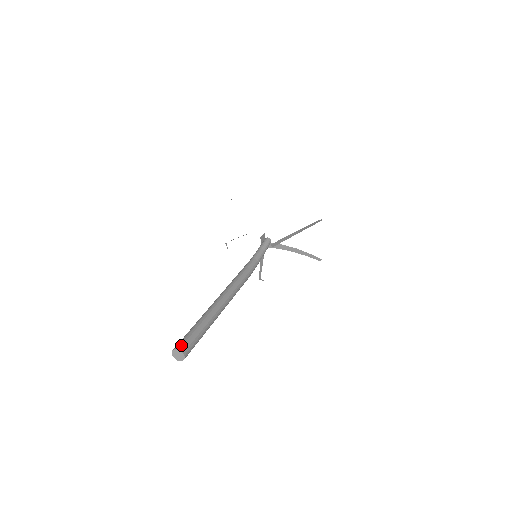
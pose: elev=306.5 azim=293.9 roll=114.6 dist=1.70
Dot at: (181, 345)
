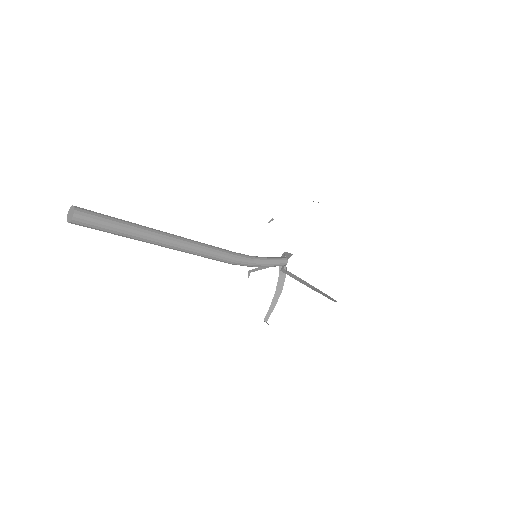
Dot at: occluded
